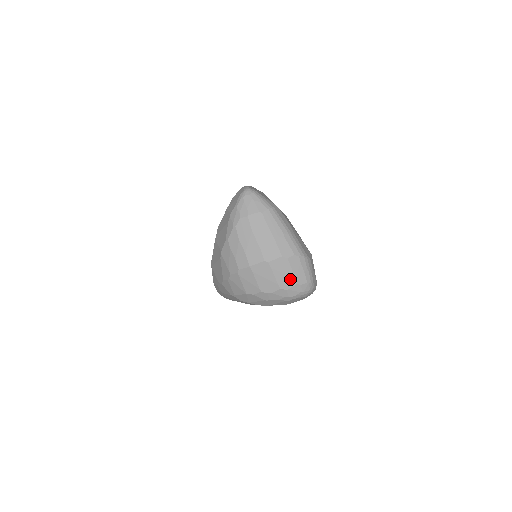
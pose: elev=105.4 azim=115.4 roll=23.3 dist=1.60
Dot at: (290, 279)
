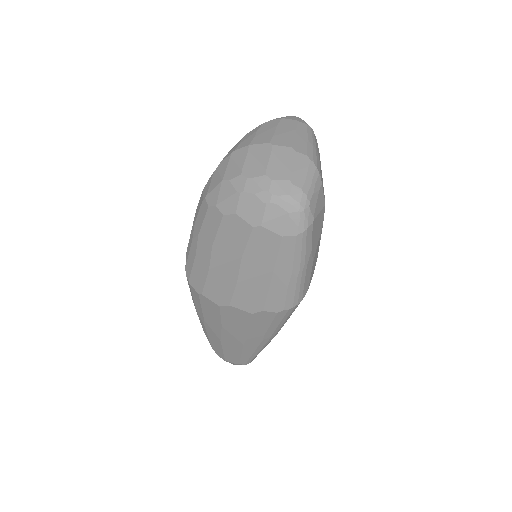
Dot at: (284, 171)
